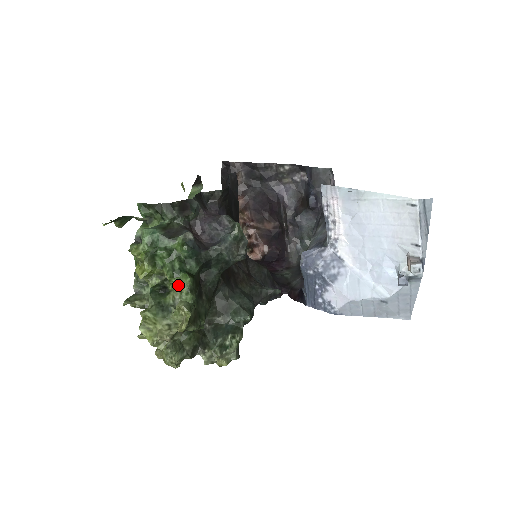
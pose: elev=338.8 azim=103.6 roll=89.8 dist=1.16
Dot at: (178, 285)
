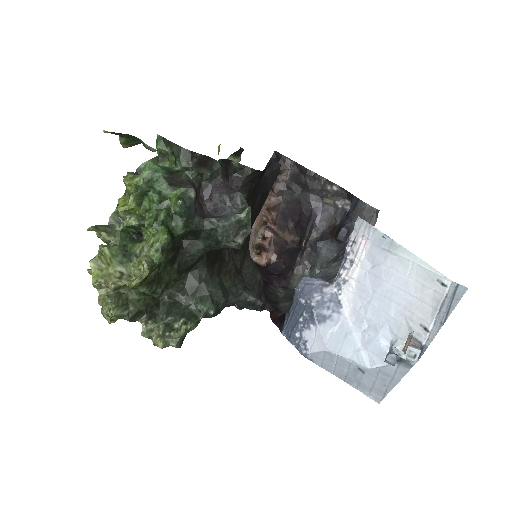
Dot at: (153, 237)
